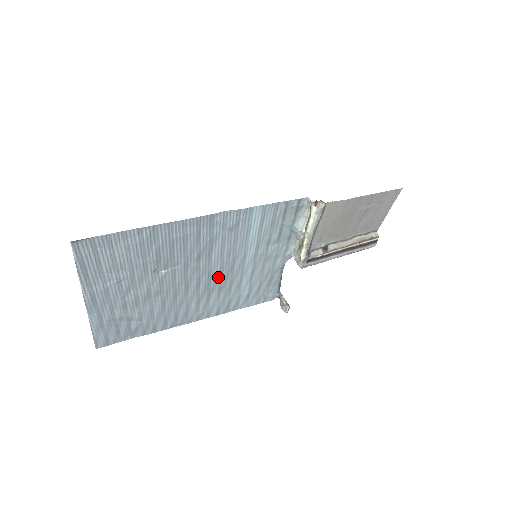
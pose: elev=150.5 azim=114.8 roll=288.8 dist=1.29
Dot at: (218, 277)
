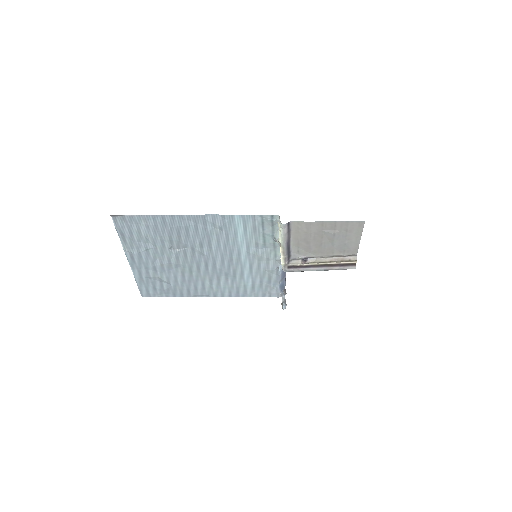
Dot at: (222, 264)
